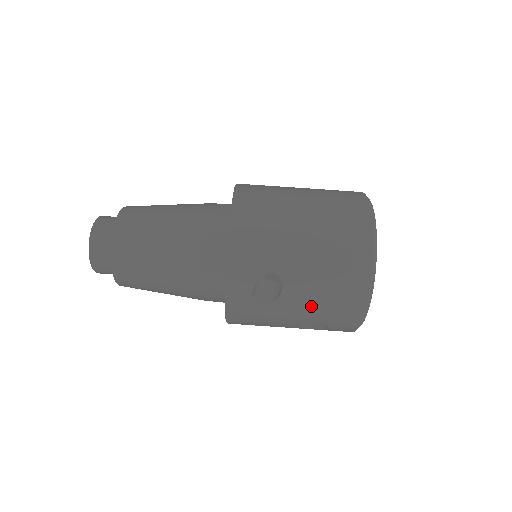
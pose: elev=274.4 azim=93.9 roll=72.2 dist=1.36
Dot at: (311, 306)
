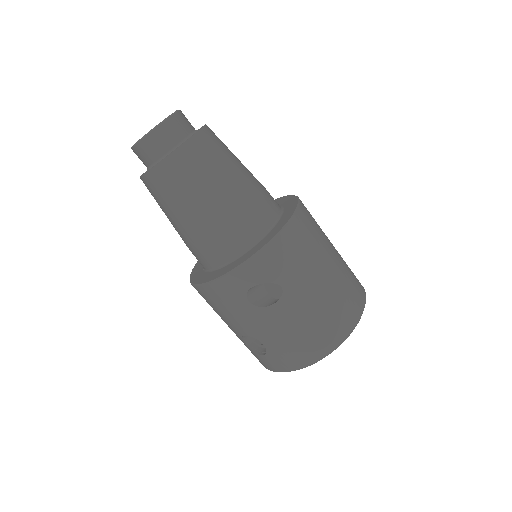
Dot at: (277, 332)
